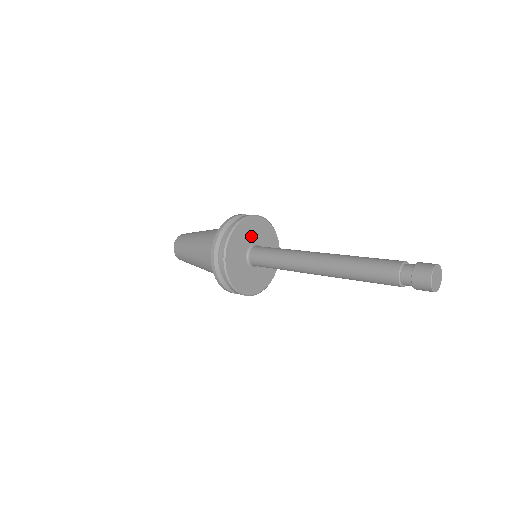
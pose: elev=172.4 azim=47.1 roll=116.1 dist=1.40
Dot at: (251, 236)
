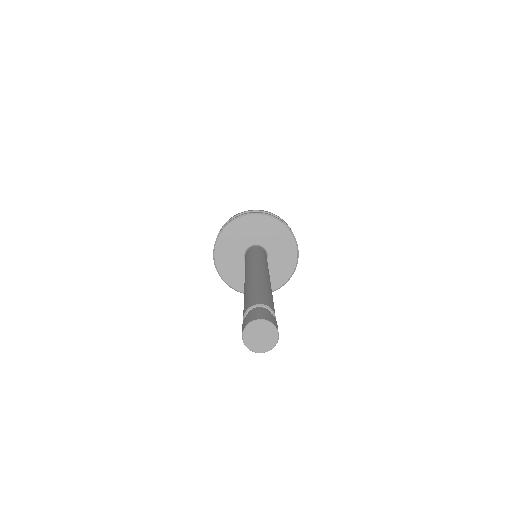
Dot at: (271, 240)
